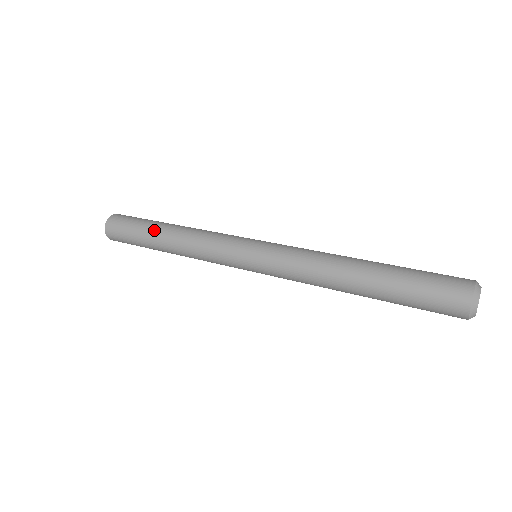
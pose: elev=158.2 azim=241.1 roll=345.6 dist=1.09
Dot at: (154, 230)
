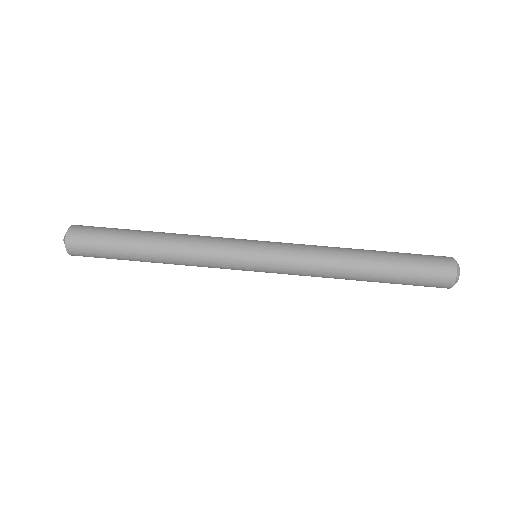
Dot at: (136, 258)
